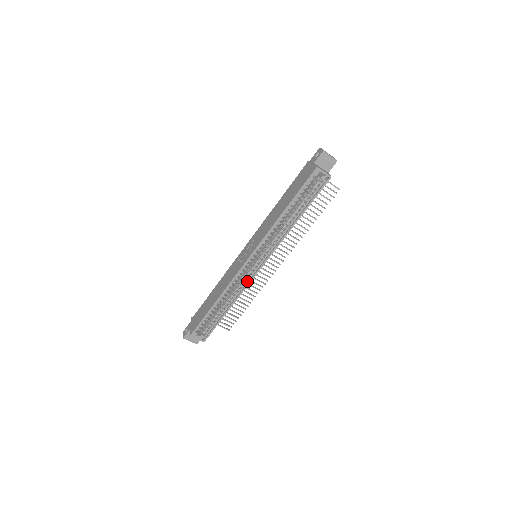
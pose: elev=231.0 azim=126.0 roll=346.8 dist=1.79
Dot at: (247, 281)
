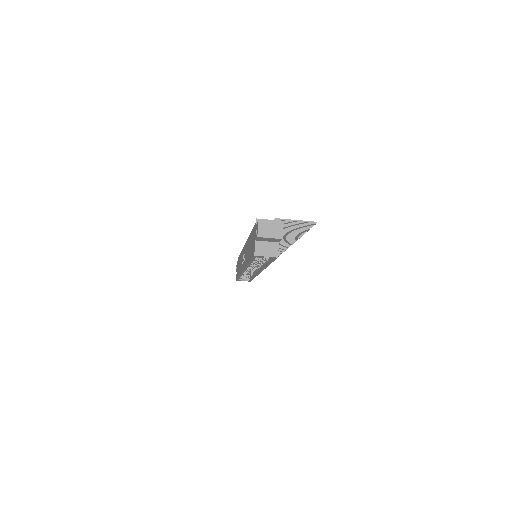
Dot at: (256, 272)
